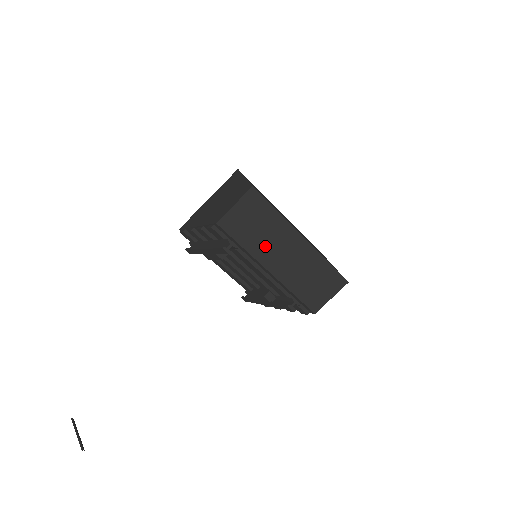
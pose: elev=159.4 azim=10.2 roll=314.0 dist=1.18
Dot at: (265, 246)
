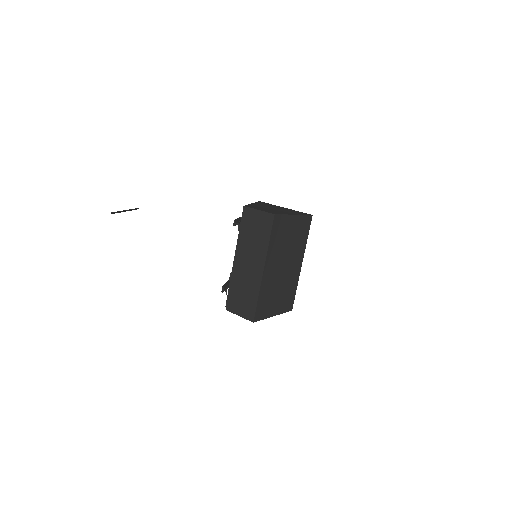
Dot at: (247, 247)
